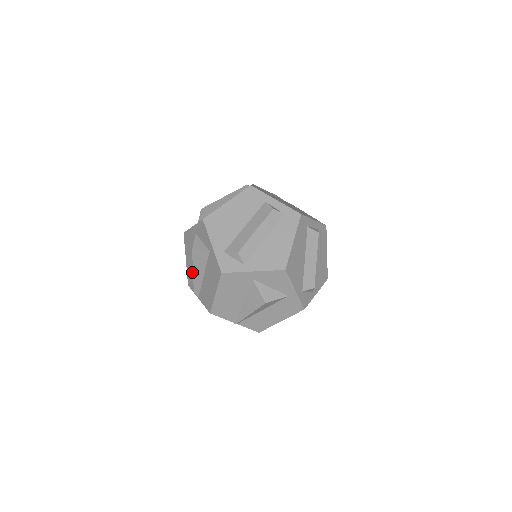
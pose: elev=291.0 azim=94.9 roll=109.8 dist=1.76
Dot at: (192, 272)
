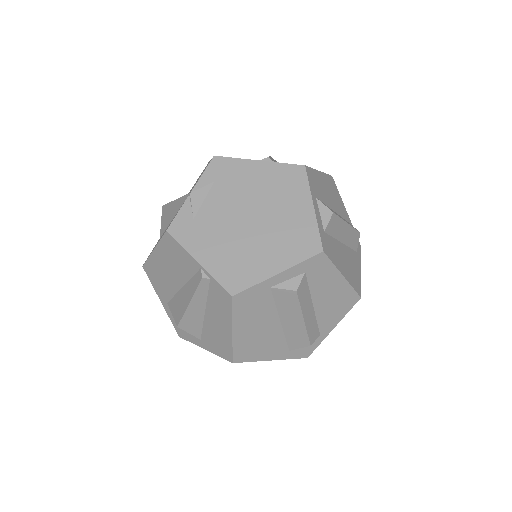
Dot at: occluded
